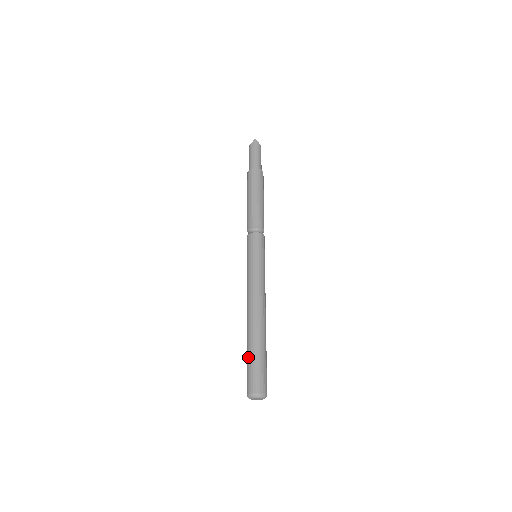
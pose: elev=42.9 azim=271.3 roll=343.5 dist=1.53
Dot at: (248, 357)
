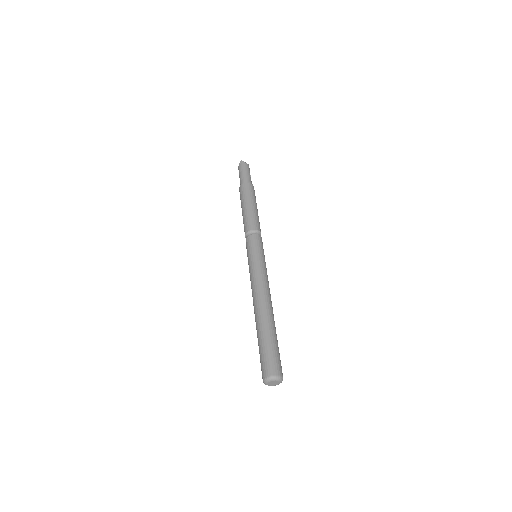
Dot at: (258, 345)
